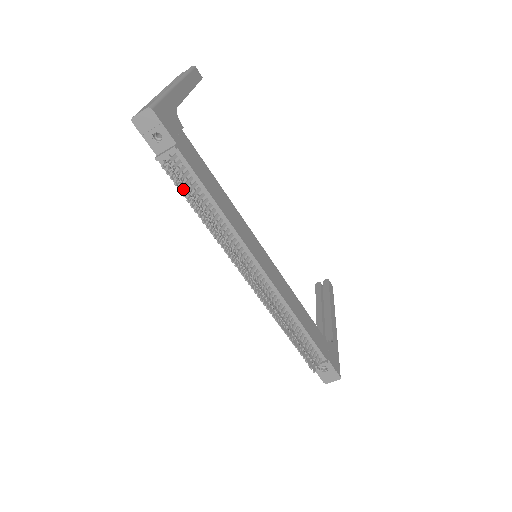
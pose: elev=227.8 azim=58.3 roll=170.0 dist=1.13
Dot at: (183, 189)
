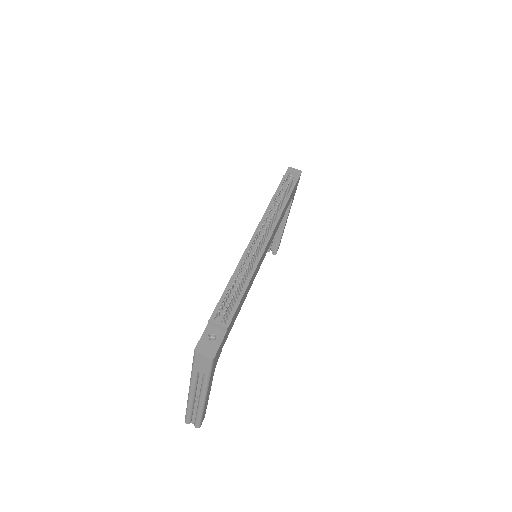
Dot at: (278, 191)
